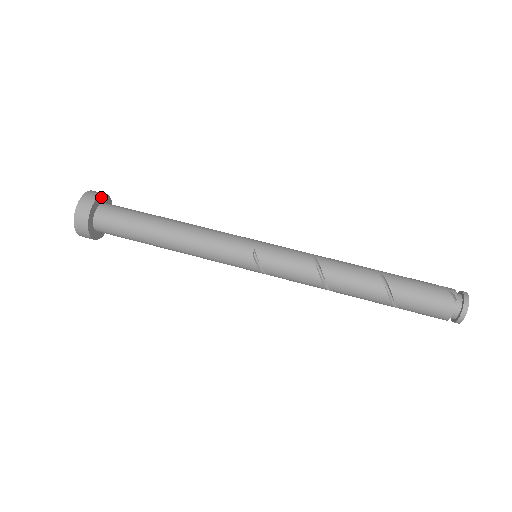
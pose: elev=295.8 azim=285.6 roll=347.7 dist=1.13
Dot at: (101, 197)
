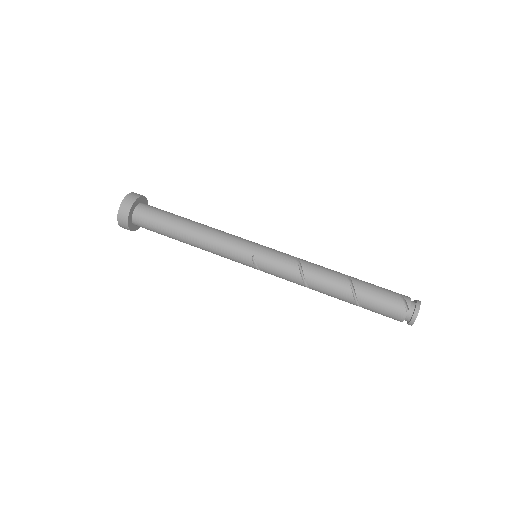
Dot at: (137, 200)
